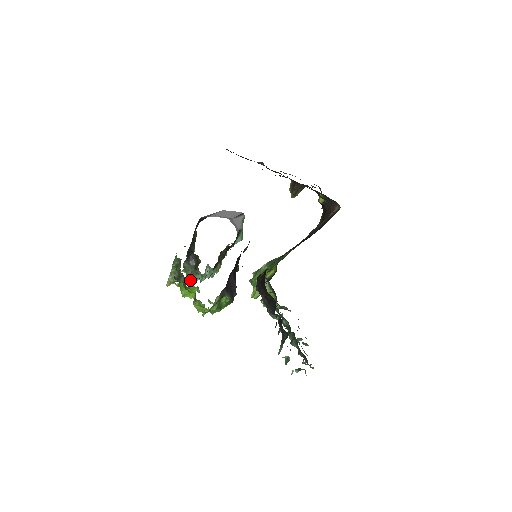
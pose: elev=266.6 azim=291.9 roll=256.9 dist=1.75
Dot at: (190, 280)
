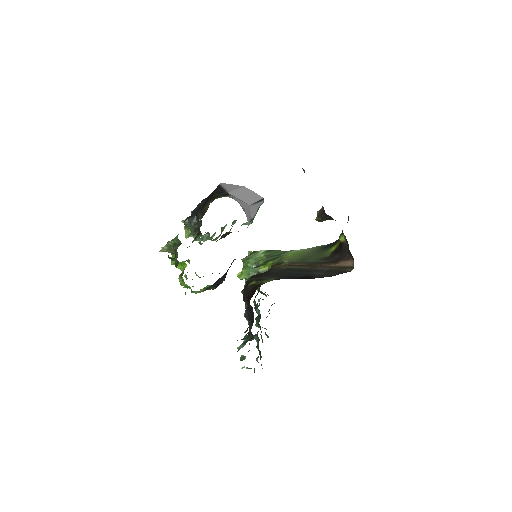
Dot at: (187, 234)
